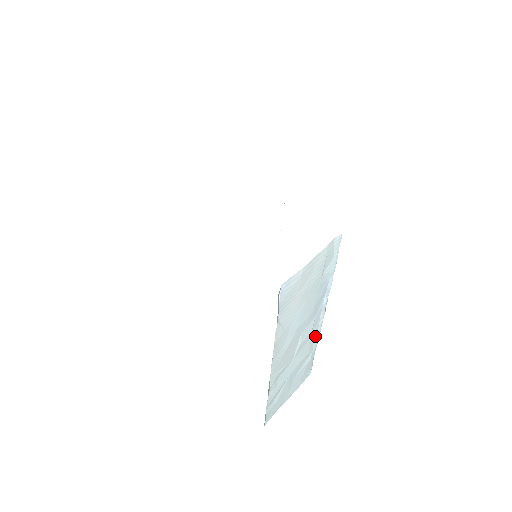
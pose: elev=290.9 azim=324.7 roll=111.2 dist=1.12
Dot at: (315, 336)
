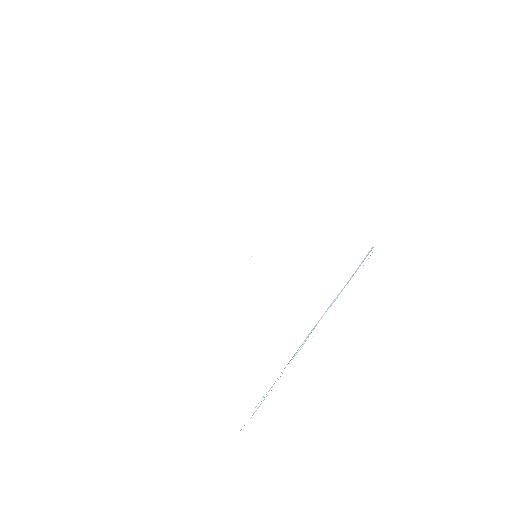
Dot at: (294, 355)
